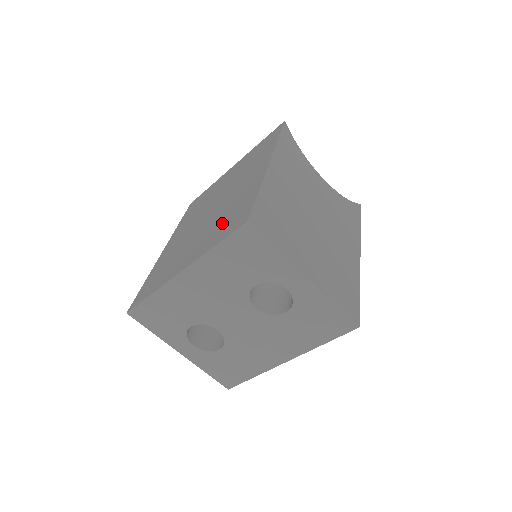
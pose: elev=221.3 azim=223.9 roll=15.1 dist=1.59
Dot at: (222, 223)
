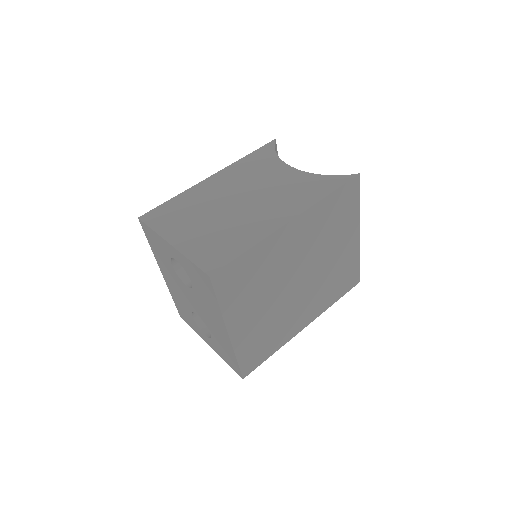
Dot at: occluded
